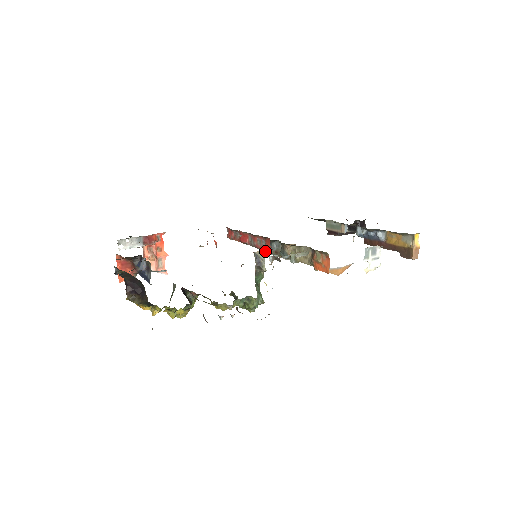
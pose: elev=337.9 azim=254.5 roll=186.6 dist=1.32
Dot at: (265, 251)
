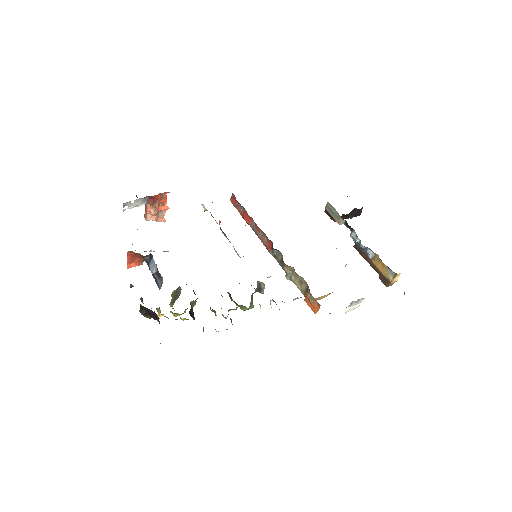
Dot at: (267, 277)
